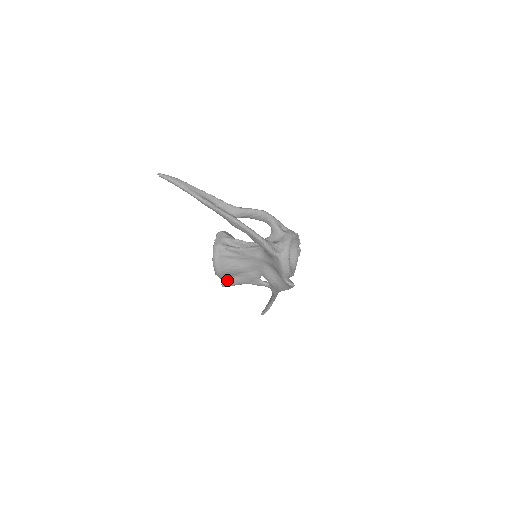
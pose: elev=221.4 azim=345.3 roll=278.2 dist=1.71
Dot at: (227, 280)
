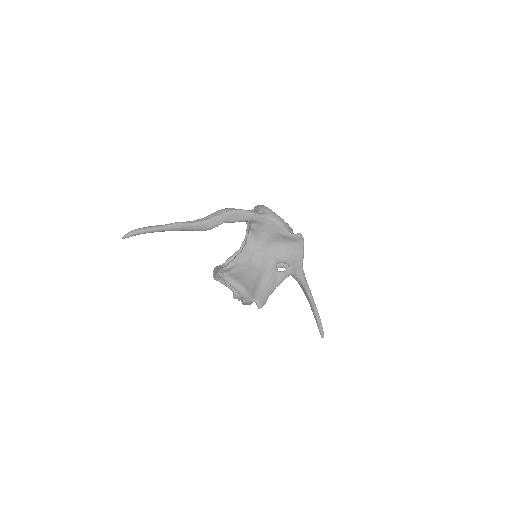
Dot at: (257, 297)
